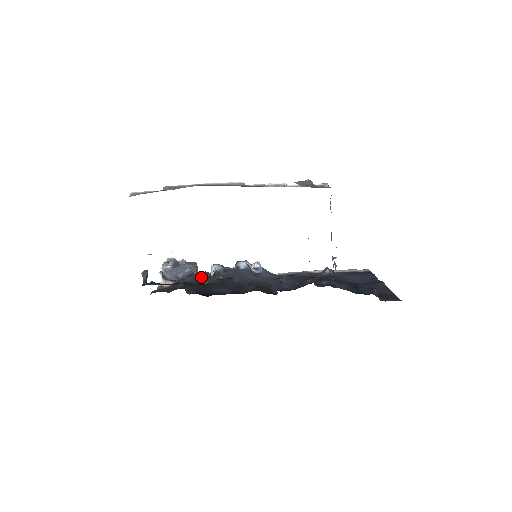
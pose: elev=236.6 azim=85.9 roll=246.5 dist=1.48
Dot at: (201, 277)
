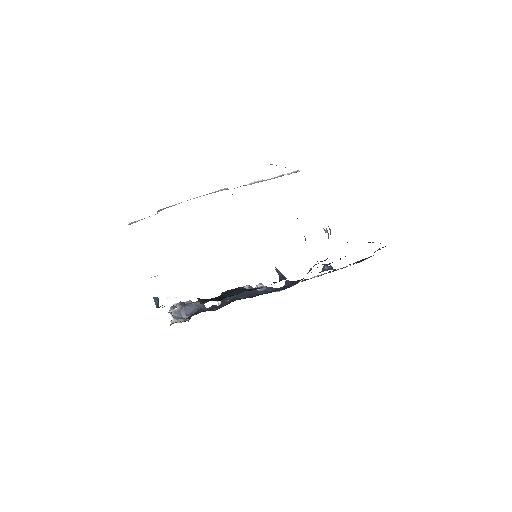
Dot at: (210, 309)
